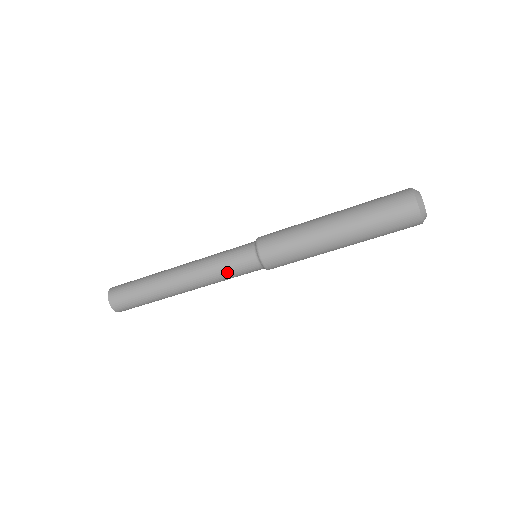
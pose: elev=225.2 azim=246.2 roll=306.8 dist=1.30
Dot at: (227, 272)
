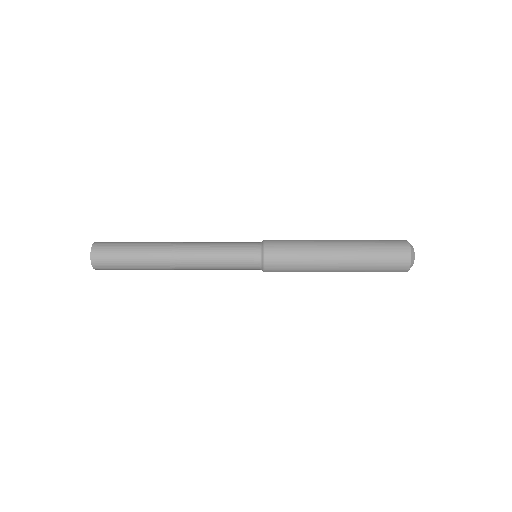
Dot at: (227, 258)
